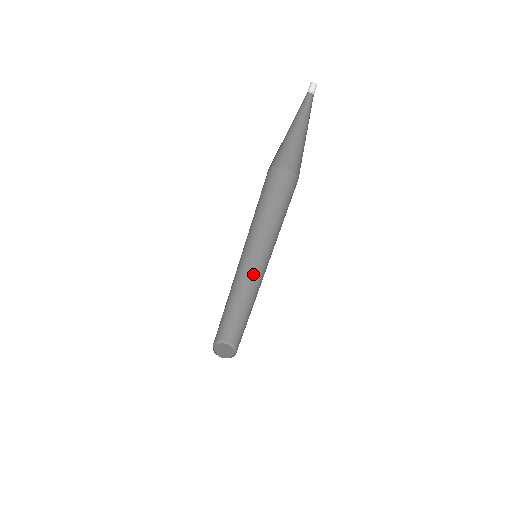
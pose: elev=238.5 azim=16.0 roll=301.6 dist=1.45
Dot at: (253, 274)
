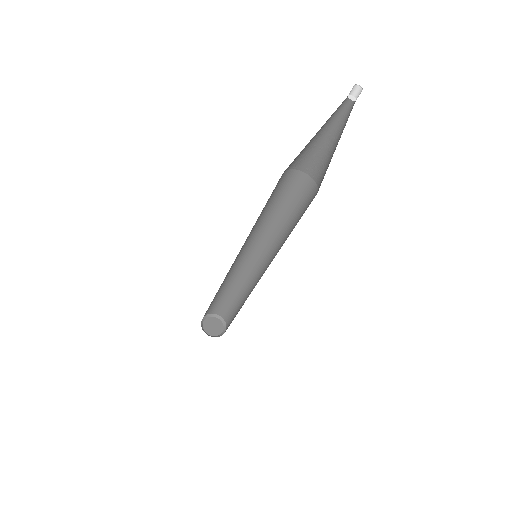
Dot at: (257, 272)
